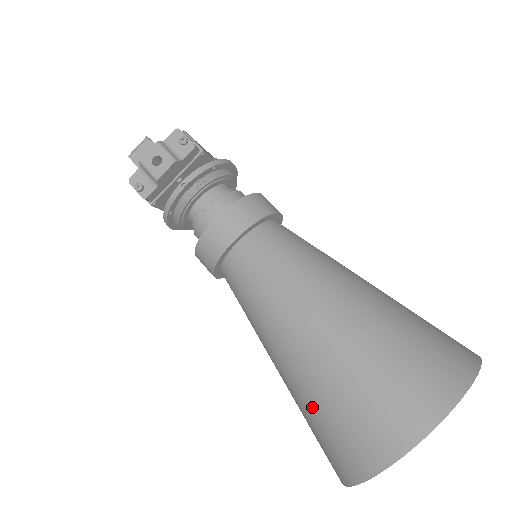
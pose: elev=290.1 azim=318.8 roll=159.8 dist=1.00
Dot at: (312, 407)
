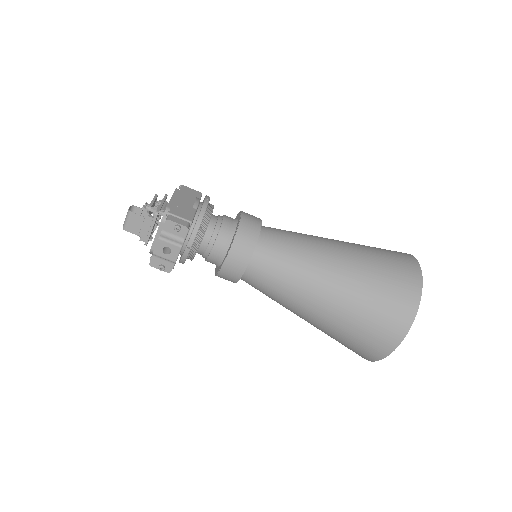
Dot at: (334, 337)
